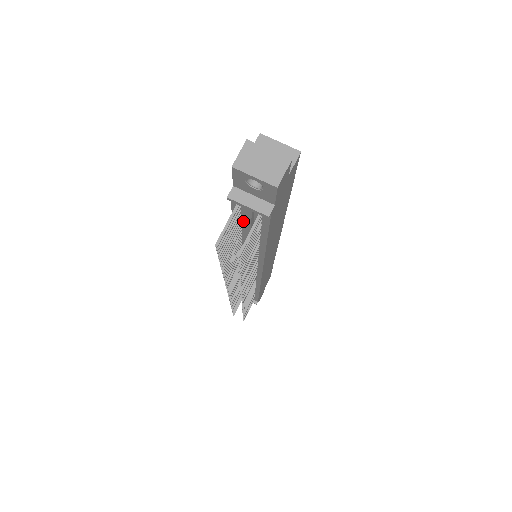
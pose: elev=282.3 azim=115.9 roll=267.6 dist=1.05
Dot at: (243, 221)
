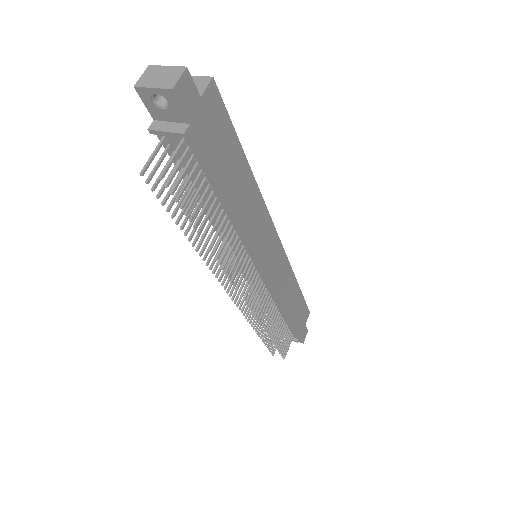
Dot at: (188, 172)
